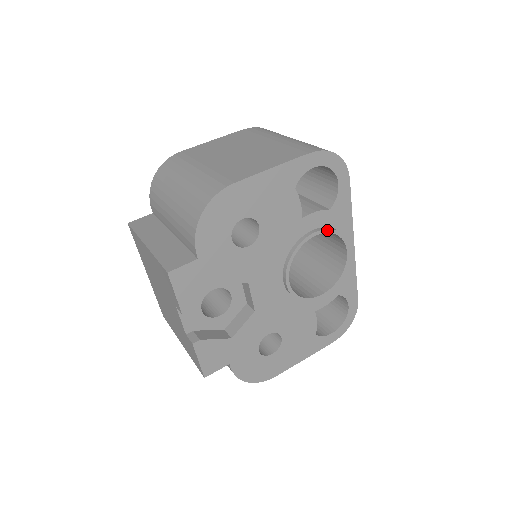
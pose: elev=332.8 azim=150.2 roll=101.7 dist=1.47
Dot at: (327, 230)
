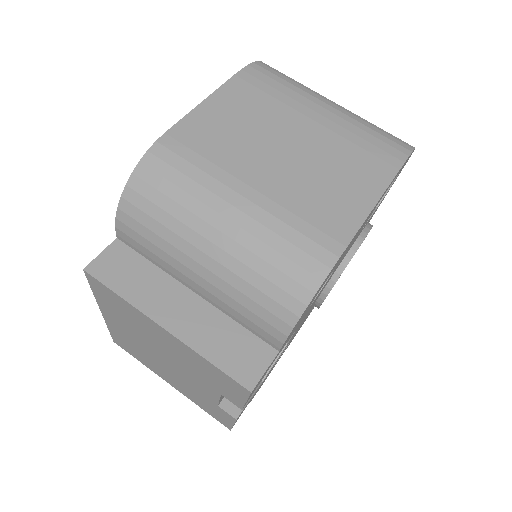
Dot at: occluded
